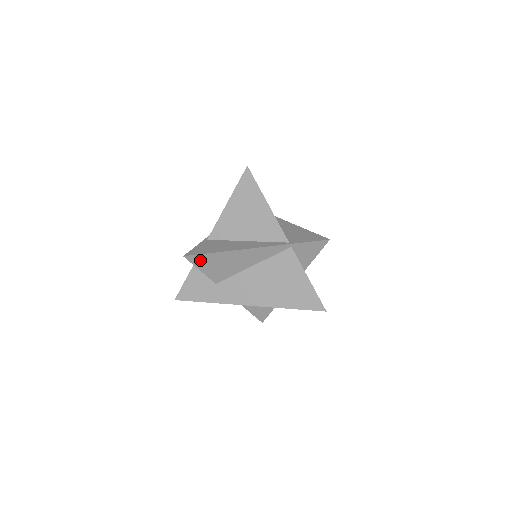
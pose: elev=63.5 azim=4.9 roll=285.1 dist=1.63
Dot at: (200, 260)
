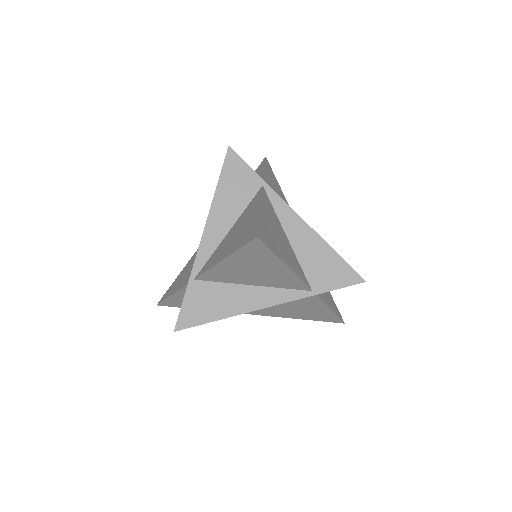
Dot at: occluded
